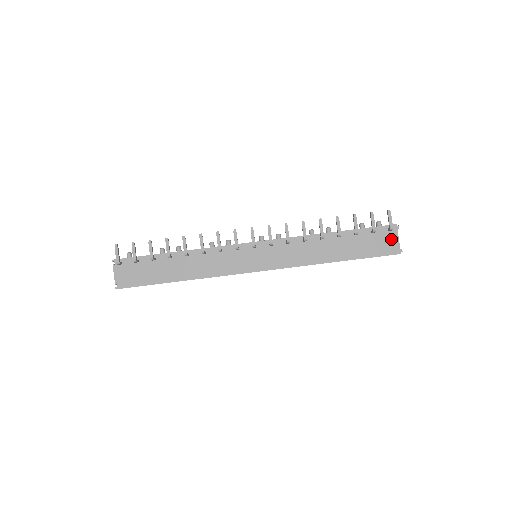
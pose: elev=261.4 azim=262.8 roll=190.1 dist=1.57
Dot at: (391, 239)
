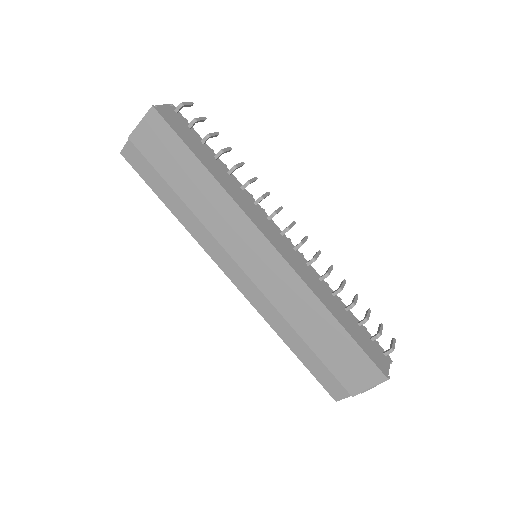
Dot at: (384, 361)
